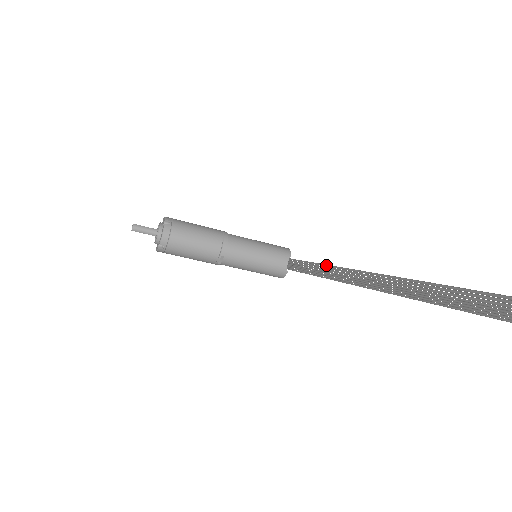
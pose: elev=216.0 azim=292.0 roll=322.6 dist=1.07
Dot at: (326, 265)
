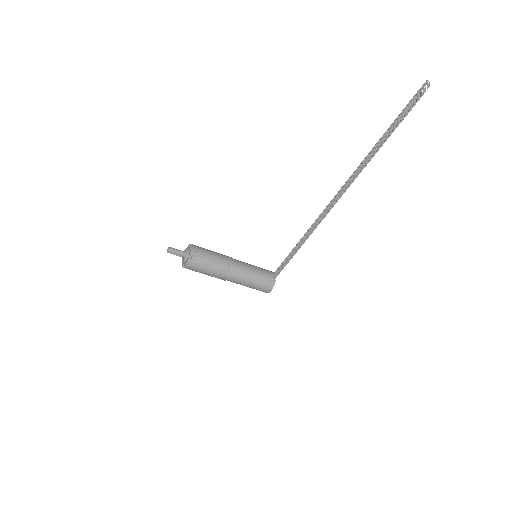
Dot at: (305, 233)
